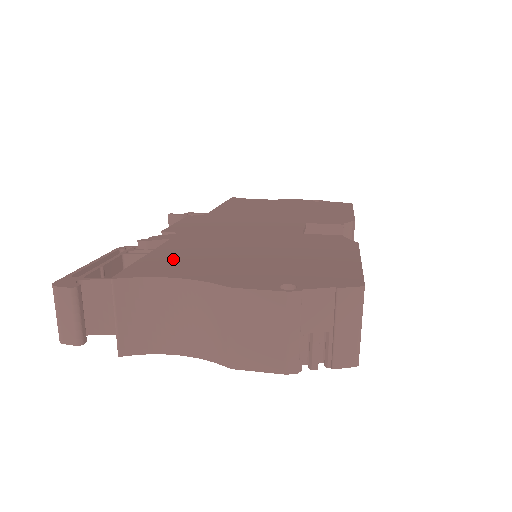
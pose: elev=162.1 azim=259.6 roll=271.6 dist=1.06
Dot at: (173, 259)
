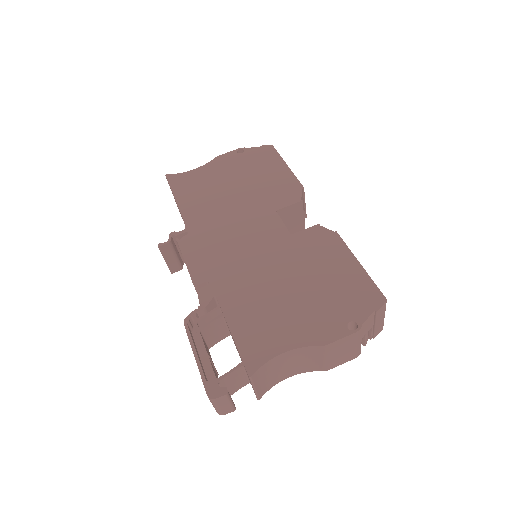
Dot at: (255, 328)
